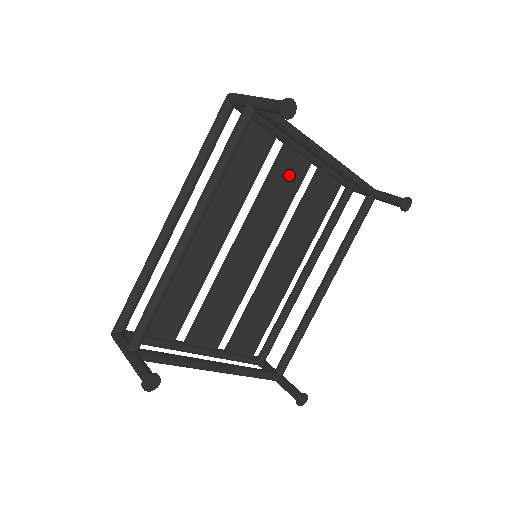
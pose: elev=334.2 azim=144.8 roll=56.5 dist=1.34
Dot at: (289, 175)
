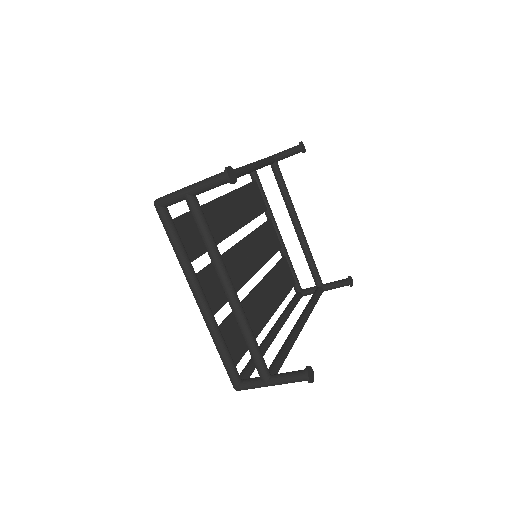
Dot at: (271, 239)
